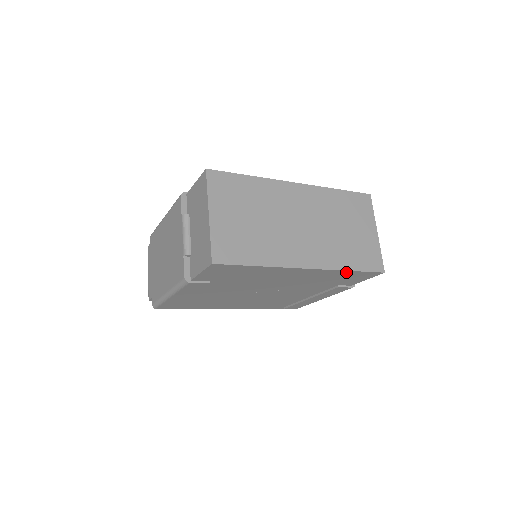
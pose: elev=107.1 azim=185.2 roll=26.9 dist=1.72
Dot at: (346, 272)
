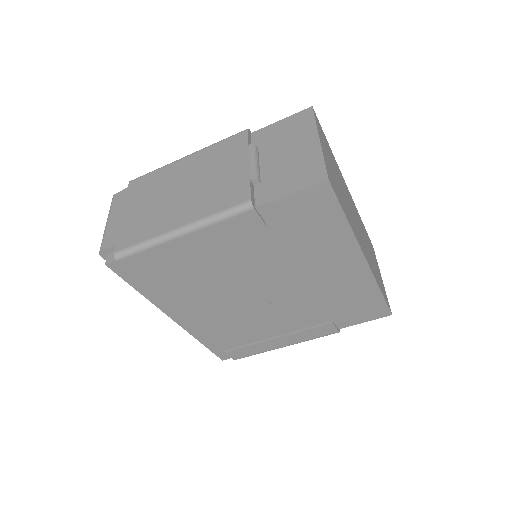
Dot at: (374, 292)
